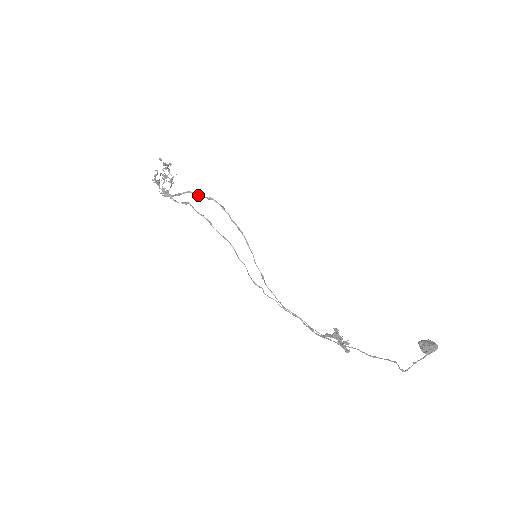
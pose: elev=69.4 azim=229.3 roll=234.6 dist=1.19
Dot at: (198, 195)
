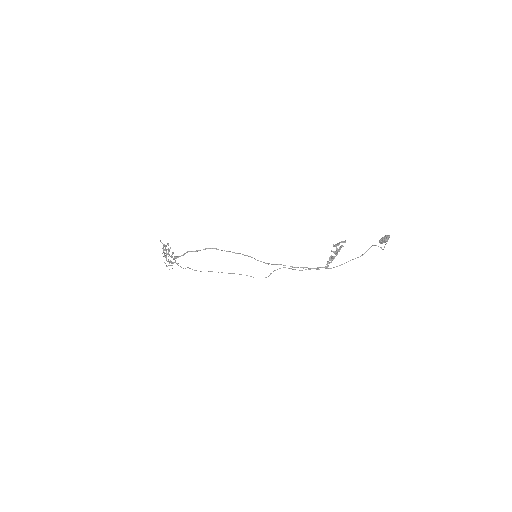
Dot at: (196, 251)
